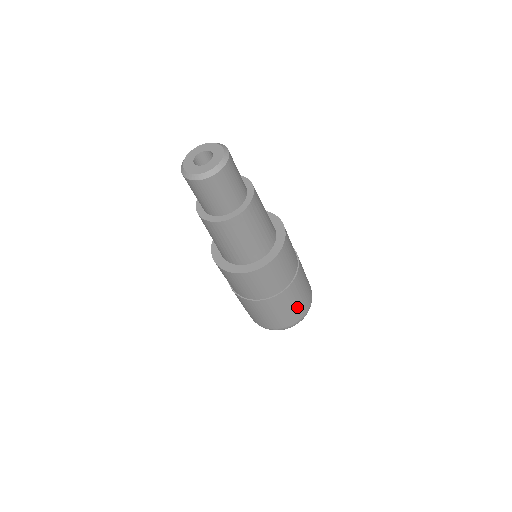
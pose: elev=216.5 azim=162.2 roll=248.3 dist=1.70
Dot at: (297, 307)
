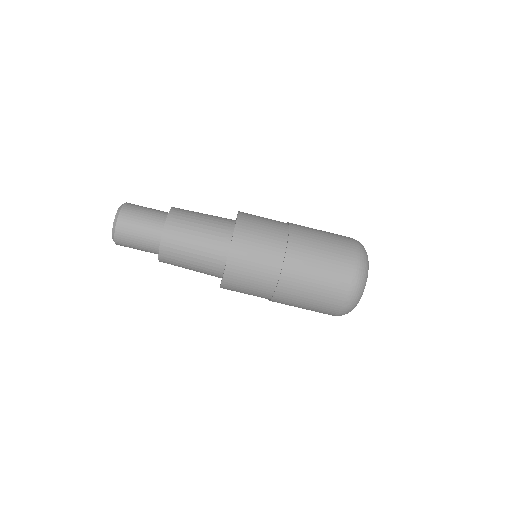
Dot at: (328, 273)
